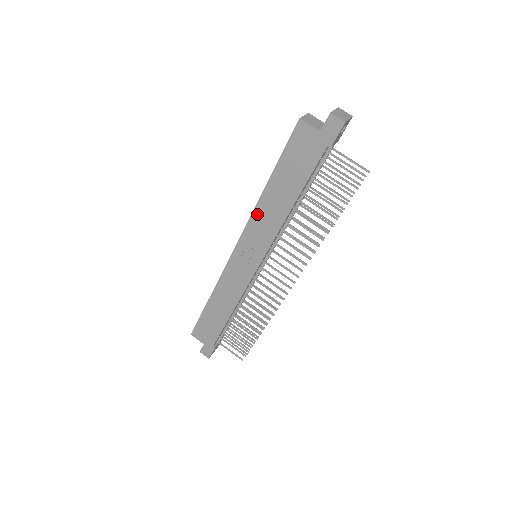
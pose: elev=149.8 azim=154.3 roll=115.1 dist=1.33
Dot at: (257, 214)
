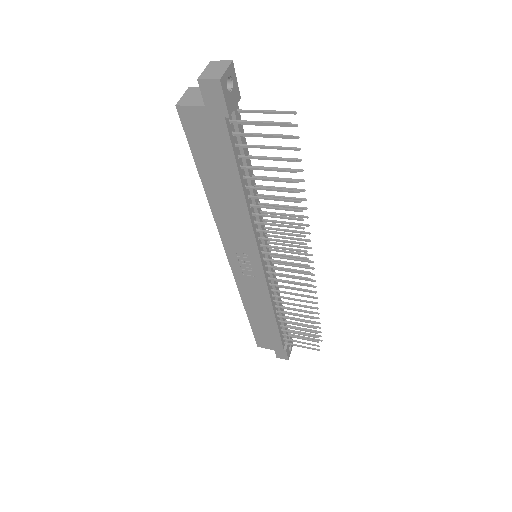
Dot at: (220, 221)
